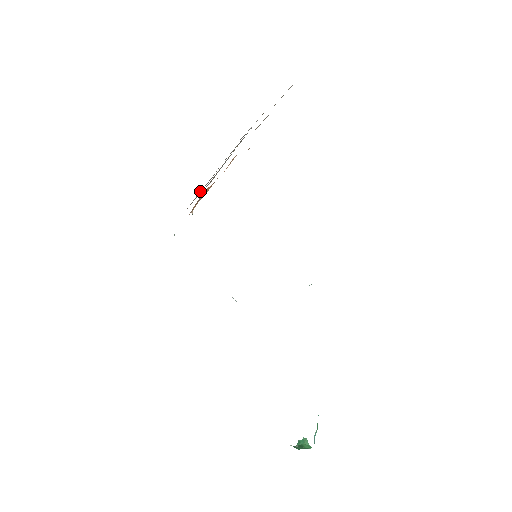
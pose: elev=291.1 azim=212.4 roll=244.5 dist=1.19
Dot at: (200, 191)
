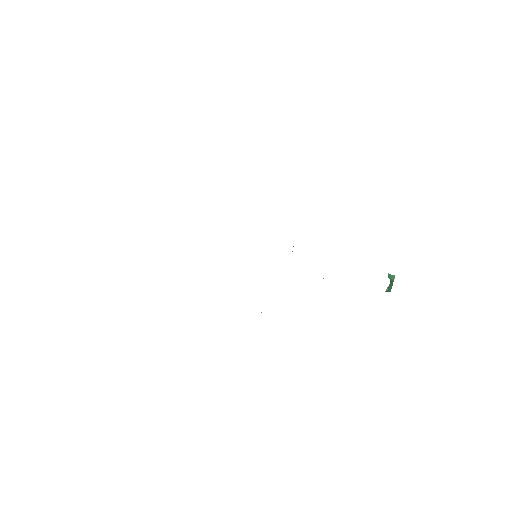
Dot at: occluded
